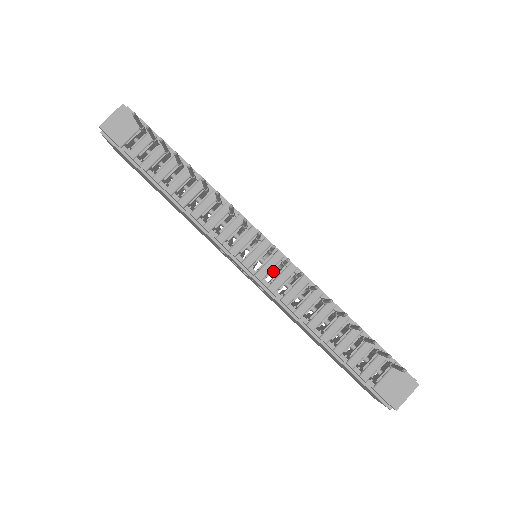
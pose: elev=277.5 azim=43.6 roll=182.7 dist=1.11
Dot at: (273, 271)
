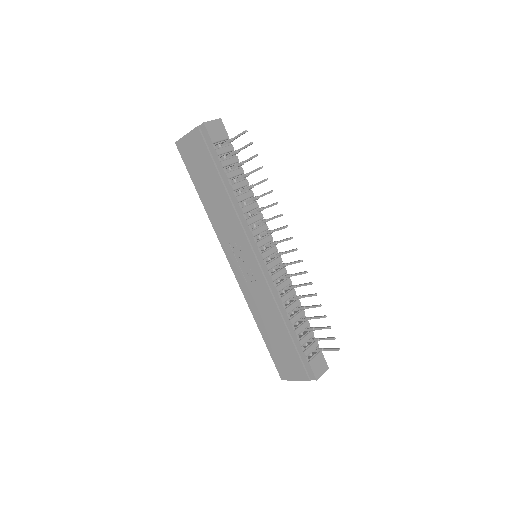
Dot at: (274, 268)
